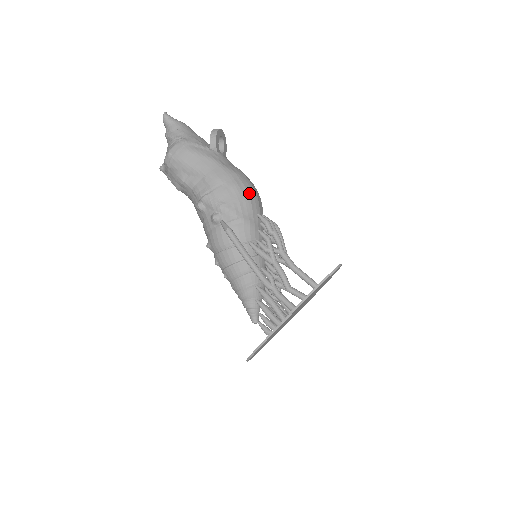
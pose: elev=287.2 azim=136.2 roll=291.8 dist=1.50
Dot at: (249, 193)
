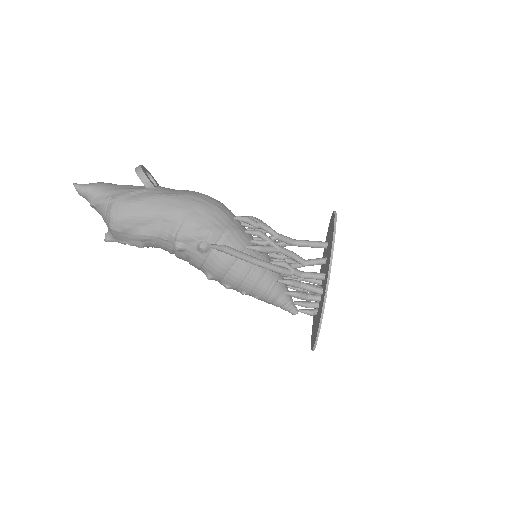
Dot at: (214, 204)
